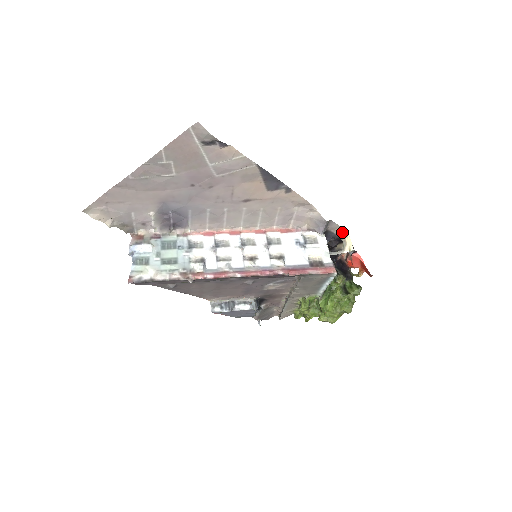
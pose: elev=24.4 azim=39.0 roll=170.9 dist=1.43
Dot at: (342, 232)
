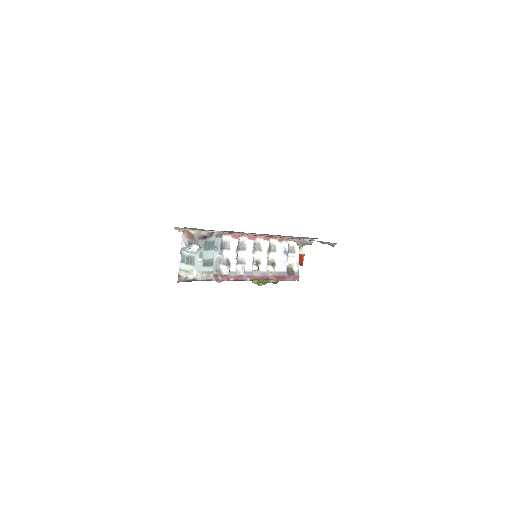
Dot at: occluded
